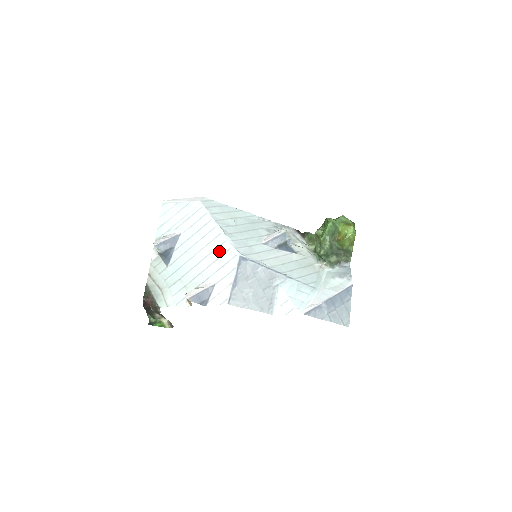
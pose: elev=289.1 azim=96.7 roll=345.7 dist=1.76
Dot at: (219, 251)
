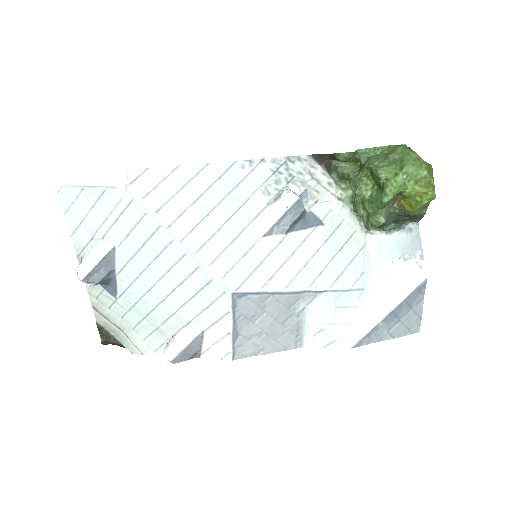
Dot at: (193, 283)
